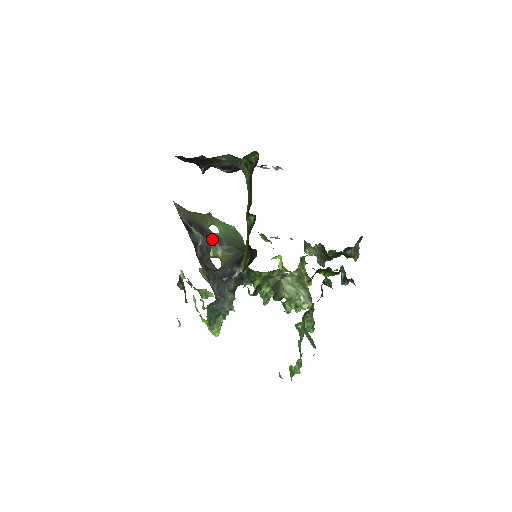
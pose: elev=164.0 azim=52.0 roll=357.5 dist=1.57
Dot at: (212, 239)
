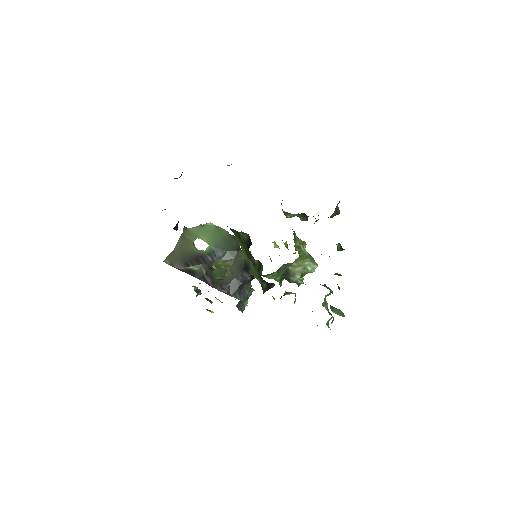
Dot at: (208, 258)
